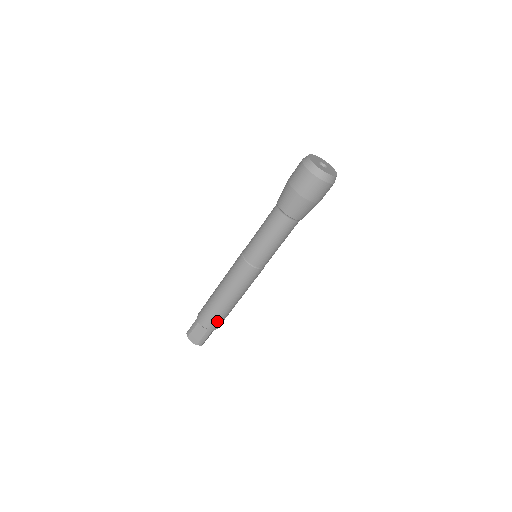
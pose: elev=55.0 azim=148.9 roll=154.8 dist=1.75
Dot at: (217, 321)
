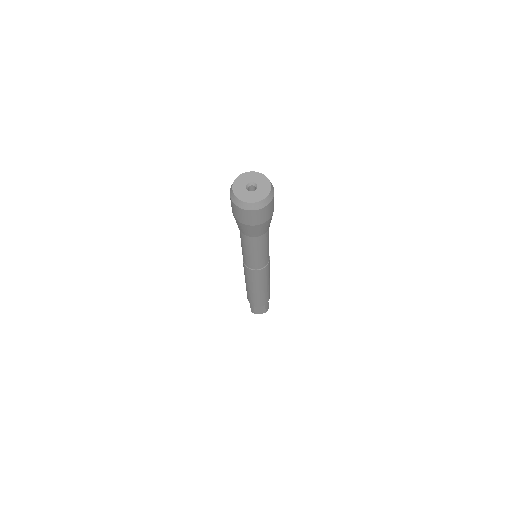
Dot at: (267, 298)
